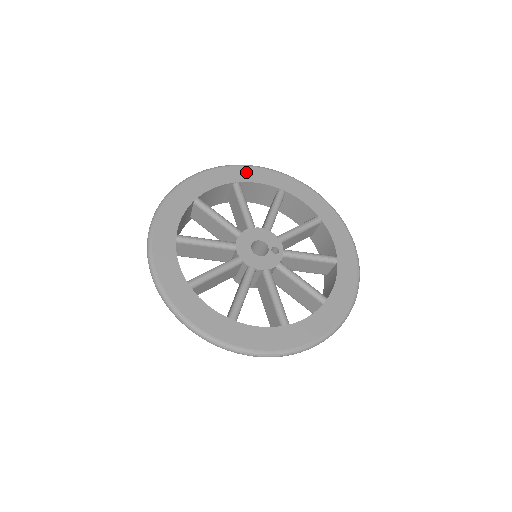
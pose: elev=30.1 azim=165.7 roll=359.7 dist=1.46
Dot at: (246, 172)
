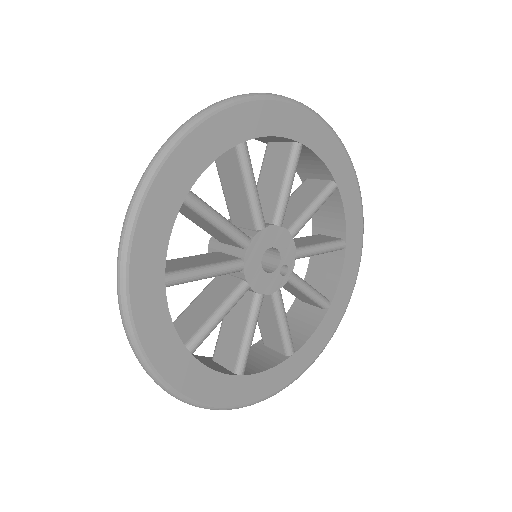
Dot at: (319, 133)
